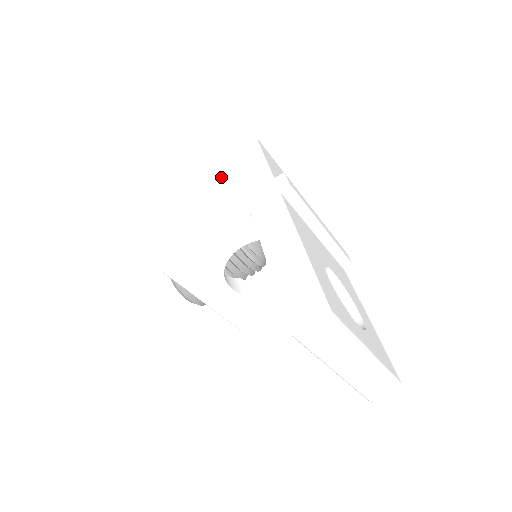
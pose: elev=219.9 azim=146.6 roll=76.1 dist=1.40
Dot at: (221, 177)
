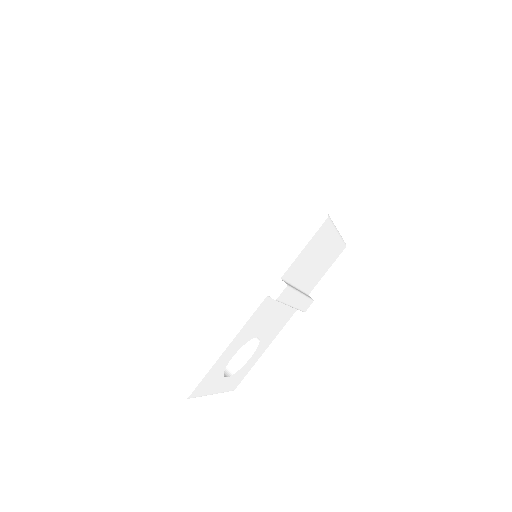
Dot at: (277, 210)
